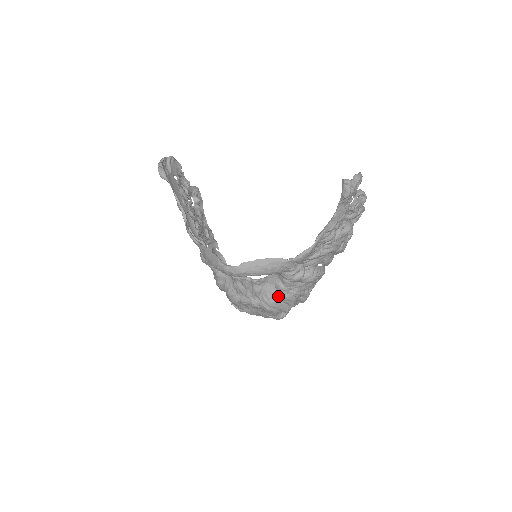
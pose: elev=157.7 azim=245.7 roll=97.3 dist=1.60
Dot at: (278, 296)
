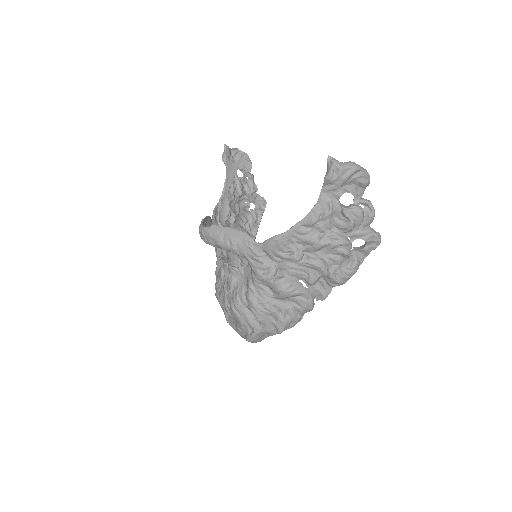
Dot at: (246, 297)
